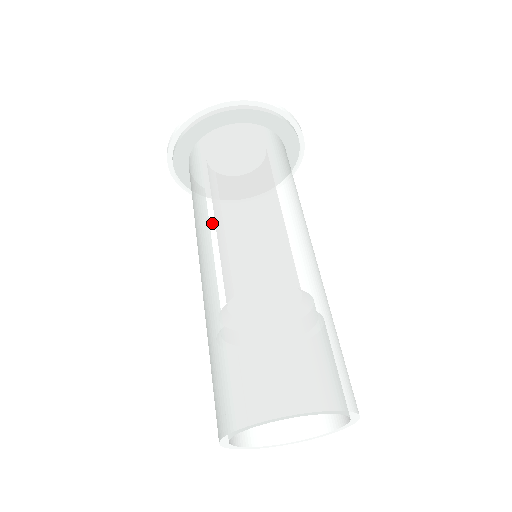
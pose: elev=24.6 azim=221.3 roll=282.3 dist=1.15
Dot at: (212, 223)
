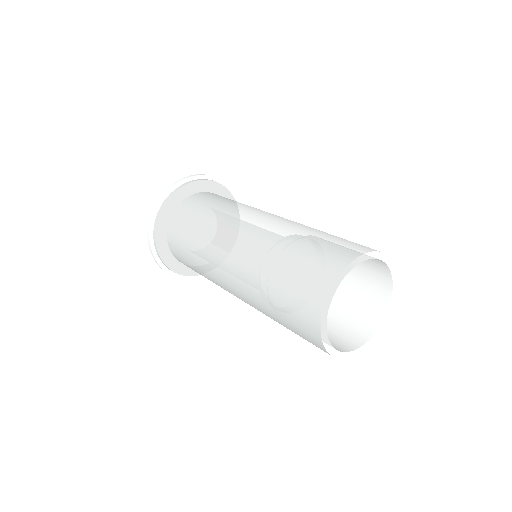
Dot at: (257, 209)
